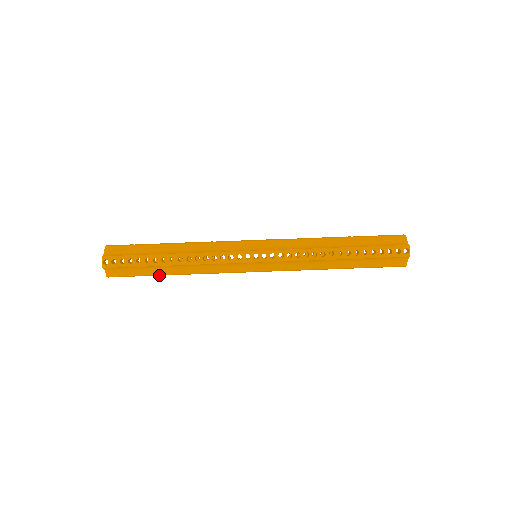
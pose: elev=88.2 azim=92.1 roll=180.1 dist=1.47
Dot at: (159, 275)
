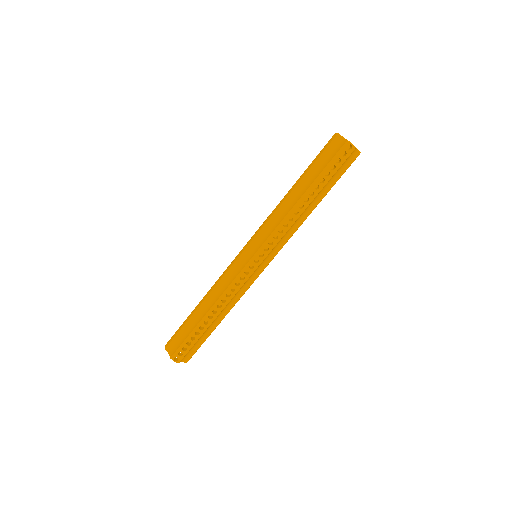
Dot at: occluded
